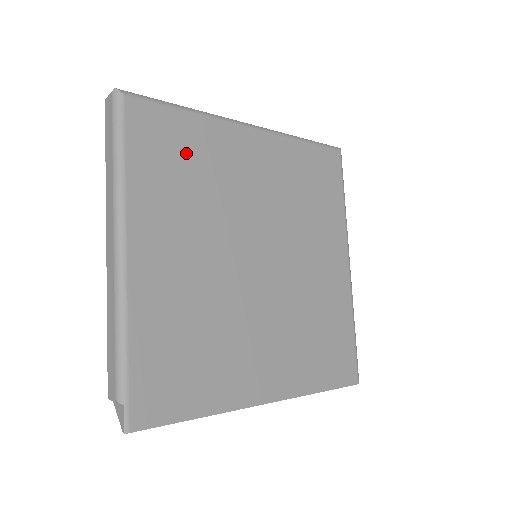
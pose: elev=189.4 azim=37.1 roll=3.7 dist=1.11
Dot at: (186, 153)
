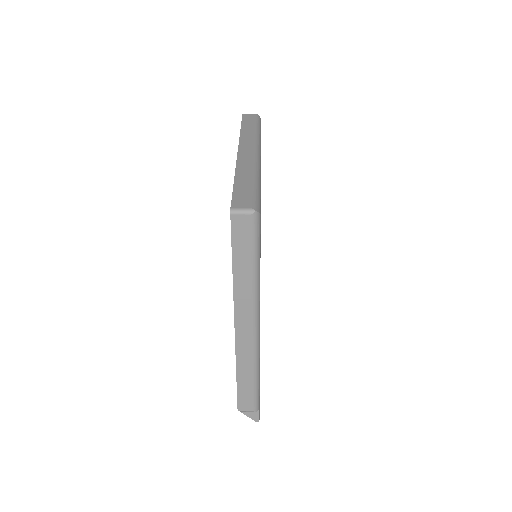
Dot at: occluded
